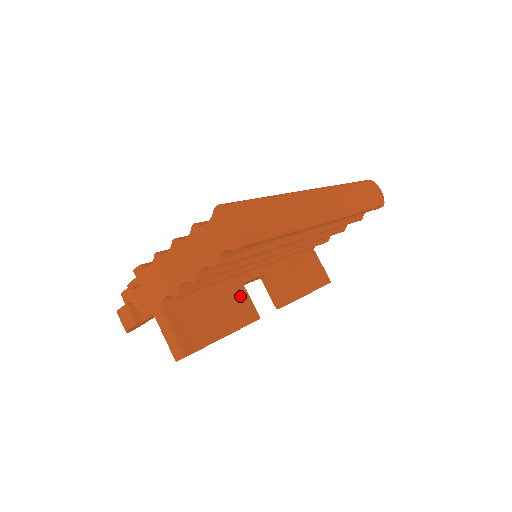
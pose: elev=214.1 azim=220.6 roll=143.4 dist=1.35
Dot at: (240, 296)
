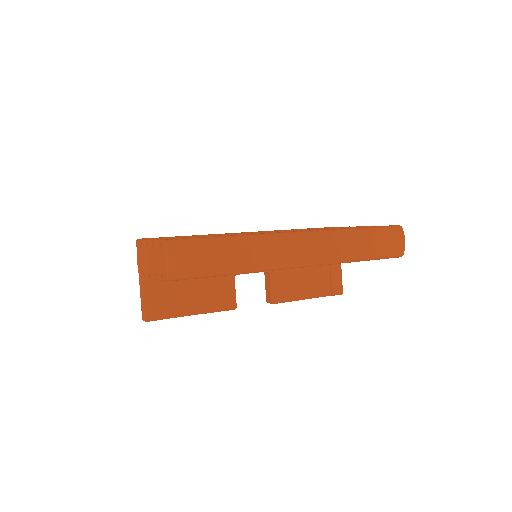
Dot at: (225, 285)
